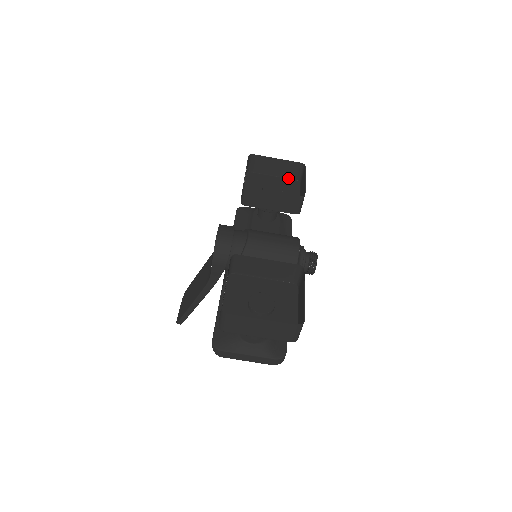
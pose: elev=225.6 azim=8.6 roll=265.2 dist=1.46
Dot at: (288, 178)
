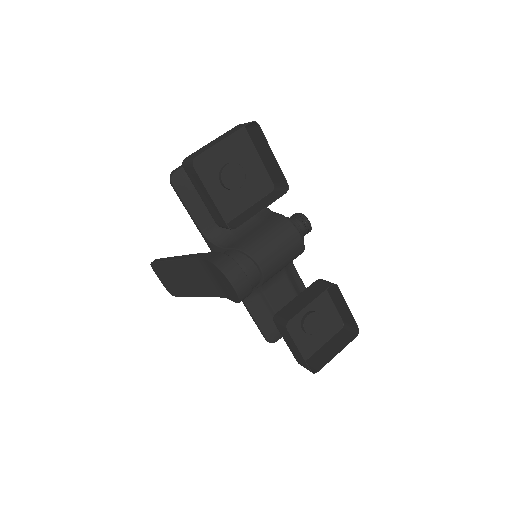
Dot at: occluded
